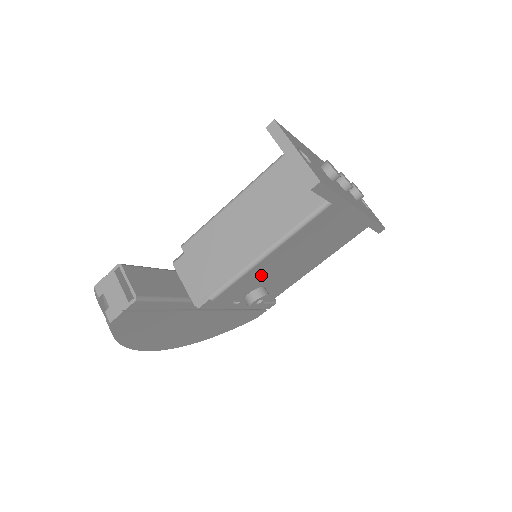
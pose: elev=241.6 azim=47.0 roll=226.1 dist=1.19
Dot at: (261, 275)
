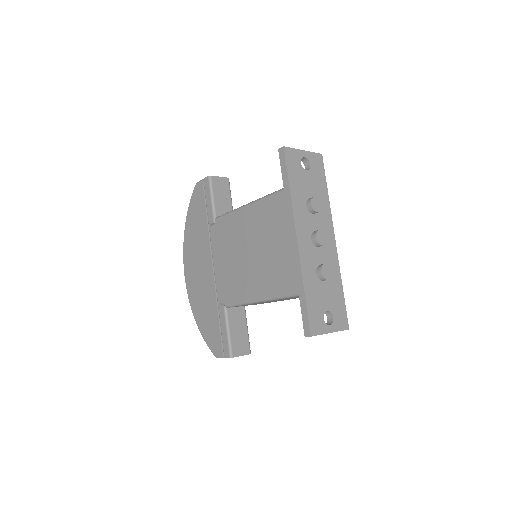
Dot at: occluded
